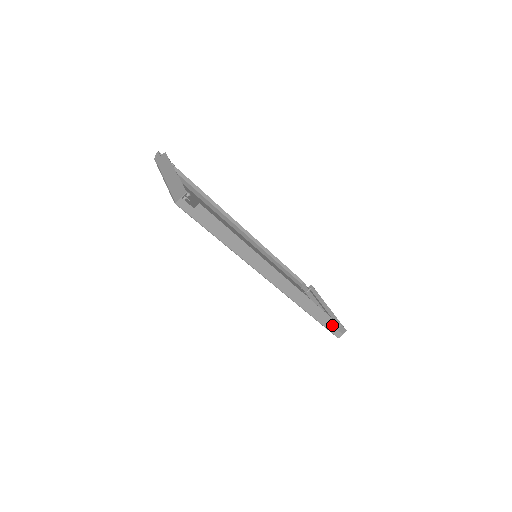
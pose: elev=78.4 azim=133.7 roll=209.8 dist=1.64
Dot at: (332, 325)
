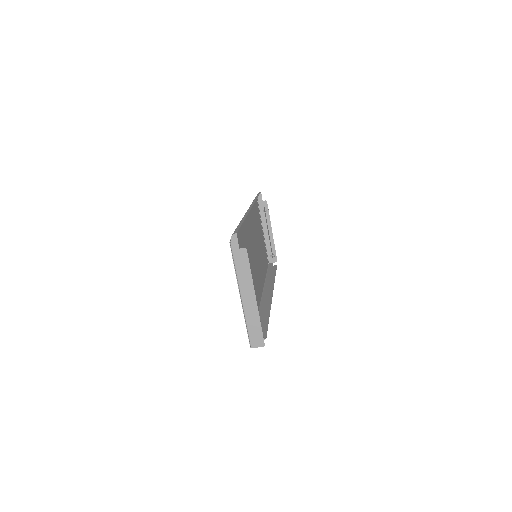
Dot at: (273, 268)
